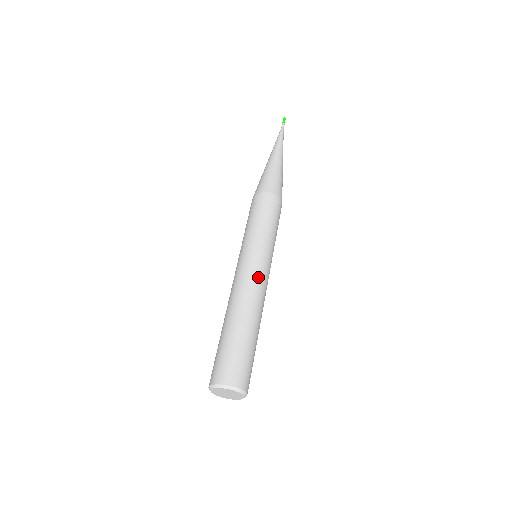
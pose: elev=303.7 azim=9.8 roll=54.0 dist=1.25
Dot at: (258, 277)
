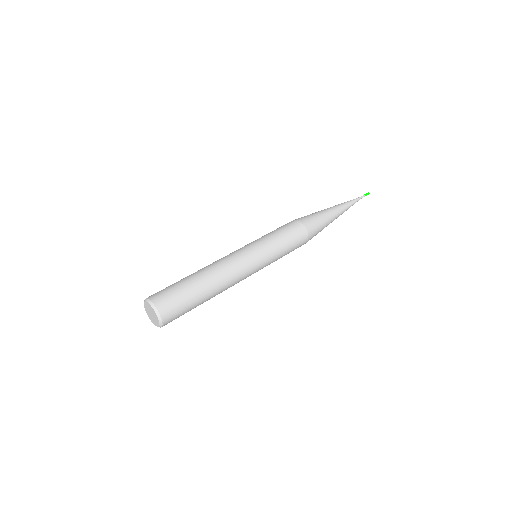
Dot at: (235, 257)
